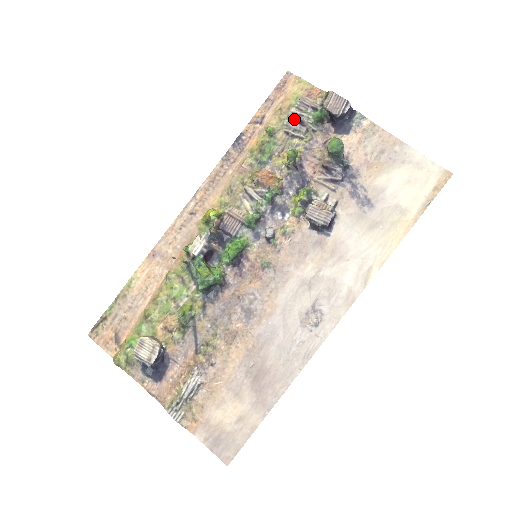
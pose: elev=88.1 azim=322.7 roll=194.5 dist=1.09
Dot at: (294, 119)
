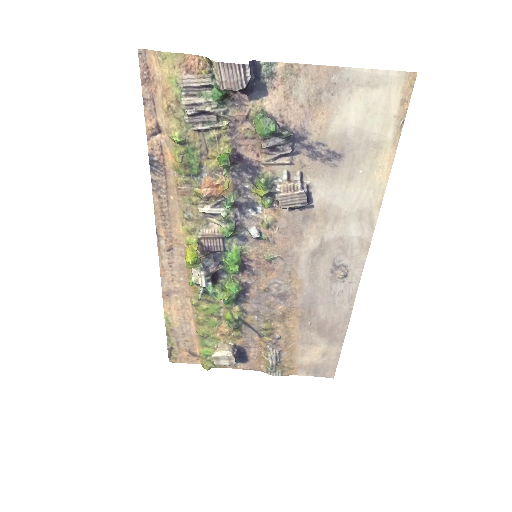
Dot at: (194, 113)
